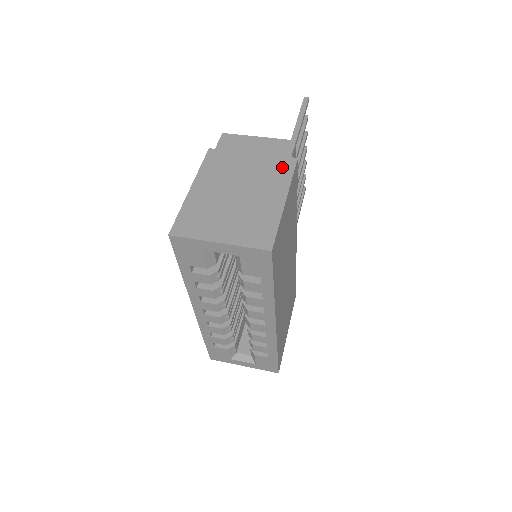
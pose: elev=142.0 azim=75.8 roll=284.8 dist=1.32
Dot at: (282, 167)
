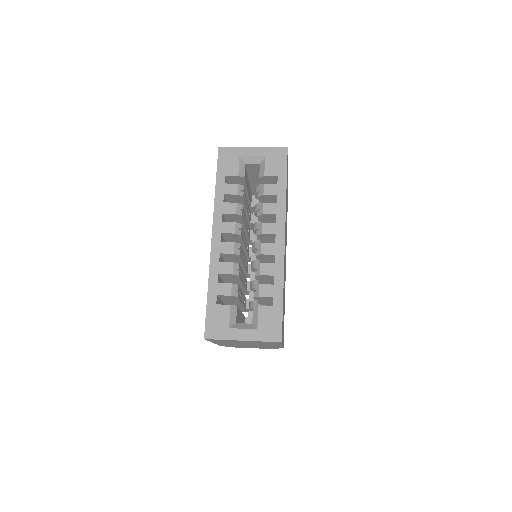
Dot at: occluded
